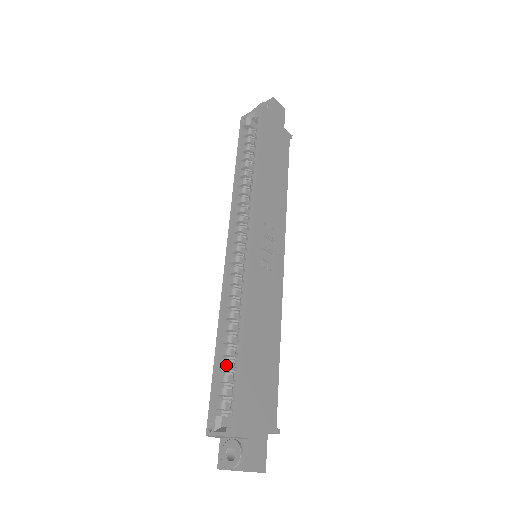
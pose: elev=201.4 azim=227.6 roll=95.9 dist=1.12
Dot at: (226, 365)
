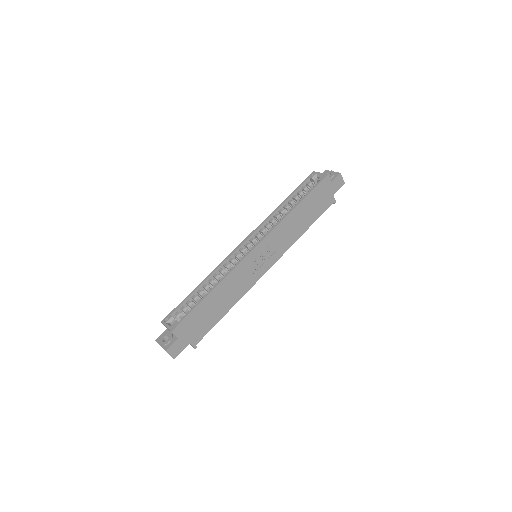
Dot at: (195, 298)
